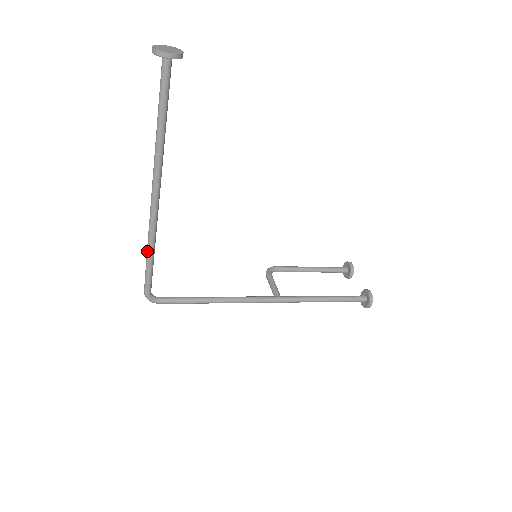
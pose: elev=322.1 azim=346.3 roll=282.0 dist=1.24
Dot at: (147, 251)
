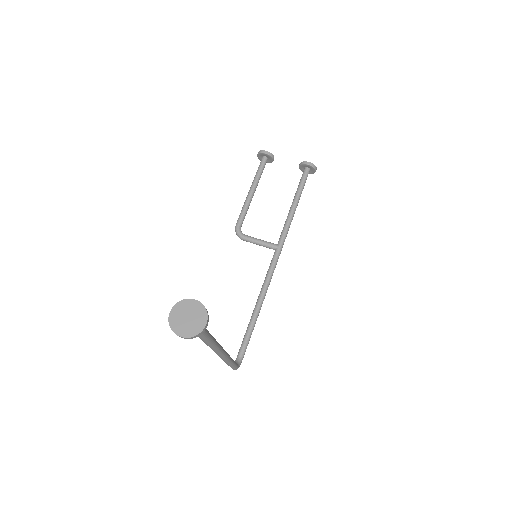
Dot at: occluded
